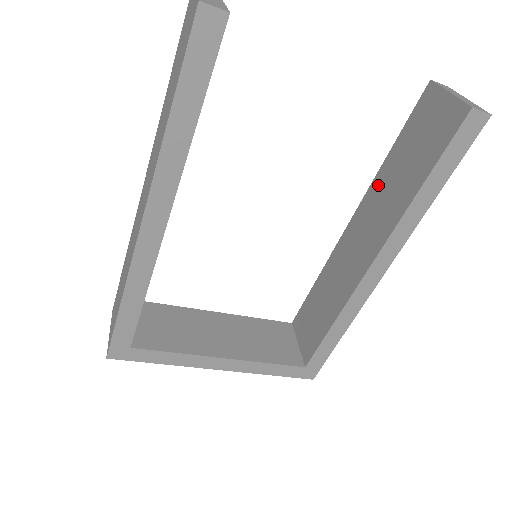
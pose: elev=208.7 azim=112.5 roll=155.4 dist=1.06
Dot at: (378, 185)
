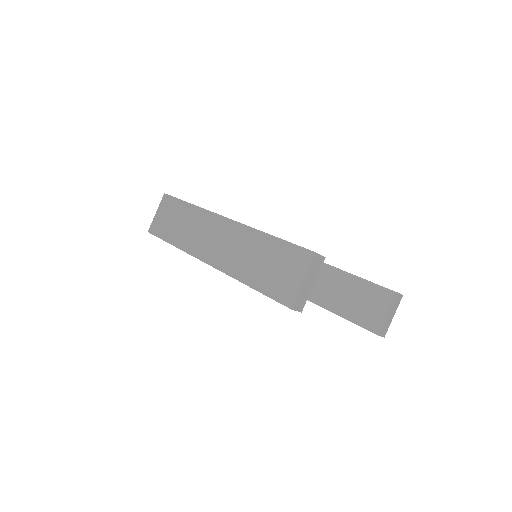
Dot at: (339, 277)
